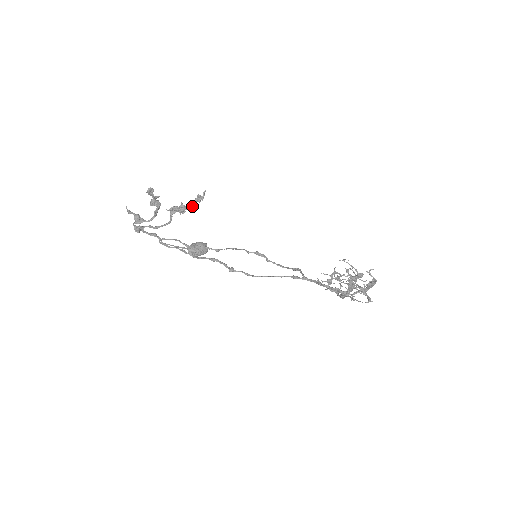
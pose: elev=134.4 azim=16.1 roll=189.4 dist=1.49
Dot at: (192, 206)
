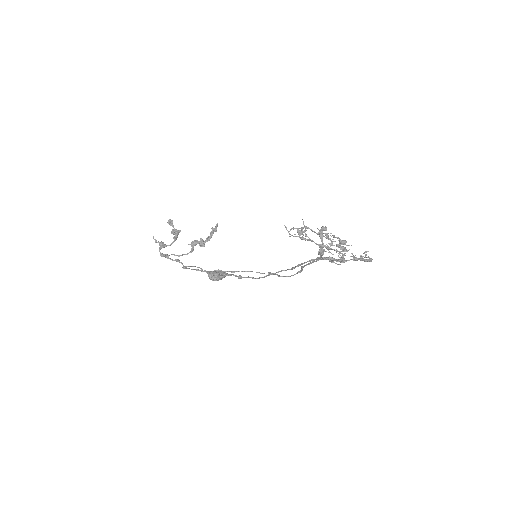
Dot at: (209, 240)
